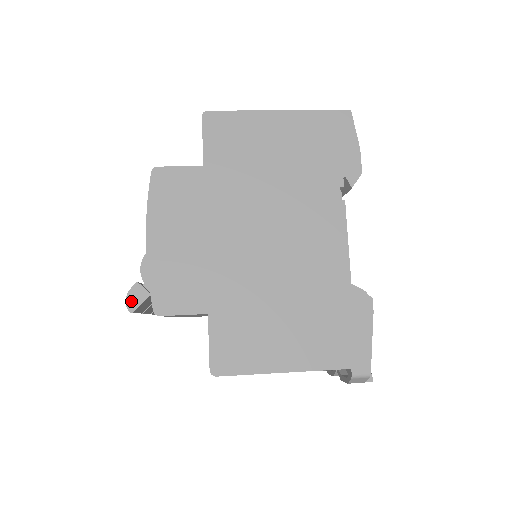
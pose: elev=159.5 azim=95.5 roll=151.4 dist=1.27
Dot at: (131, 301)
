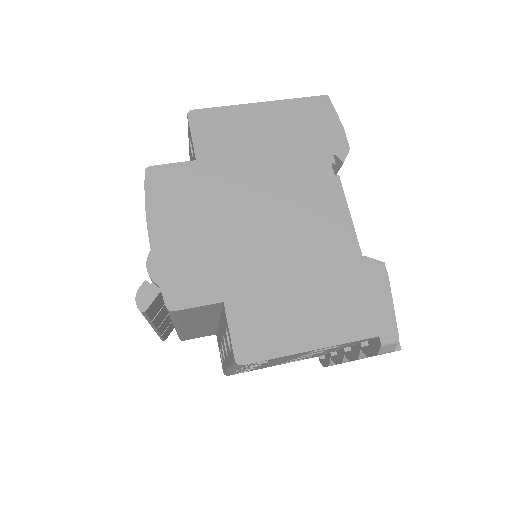
Dot at: (141, 301)
